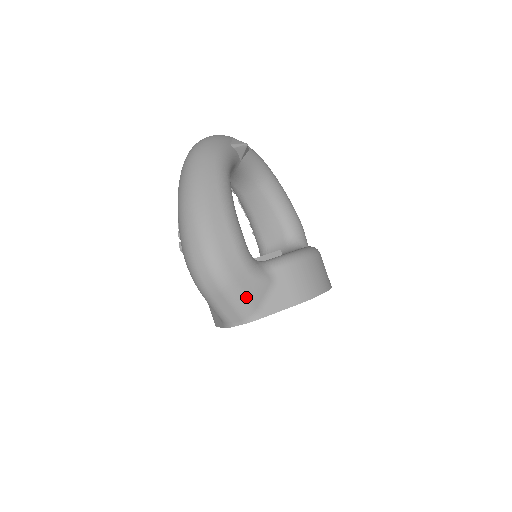
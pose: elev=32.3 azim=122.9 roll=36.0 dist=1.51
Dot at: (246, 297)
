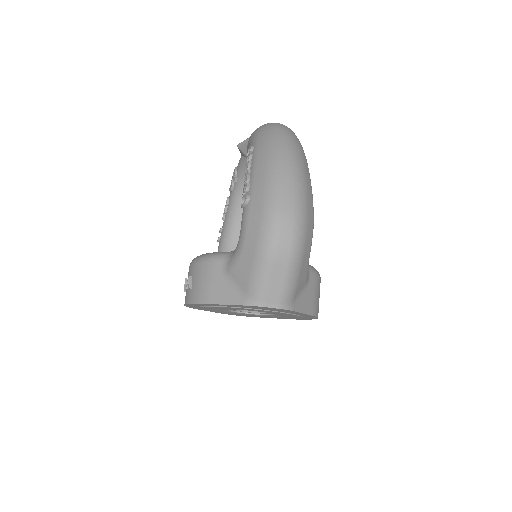
Dot at: (297, 281)
